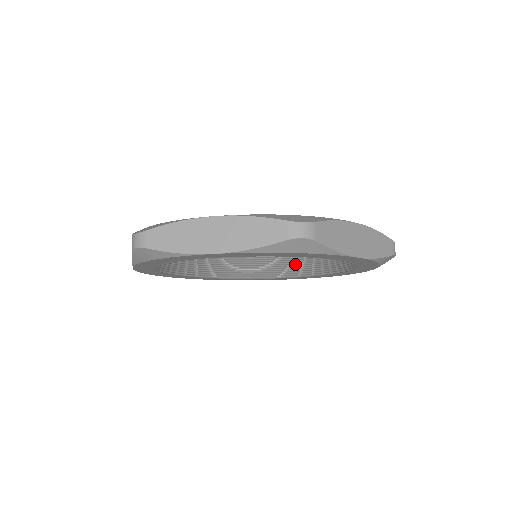
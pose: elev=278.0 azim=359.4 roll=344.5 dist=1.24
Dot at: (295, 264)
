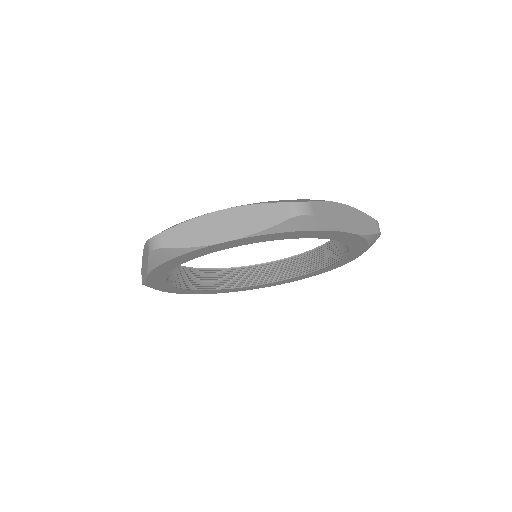
Dot at: (289, 267)
